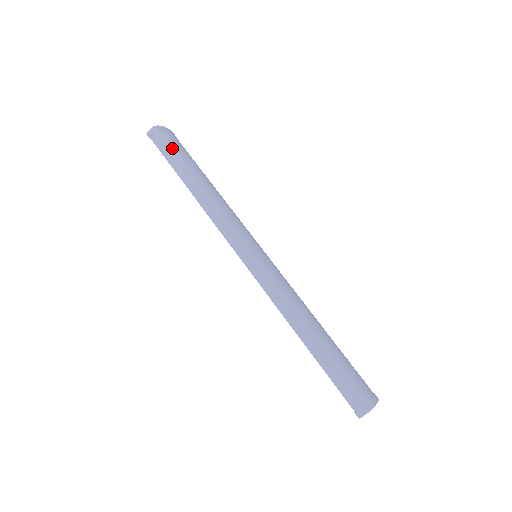
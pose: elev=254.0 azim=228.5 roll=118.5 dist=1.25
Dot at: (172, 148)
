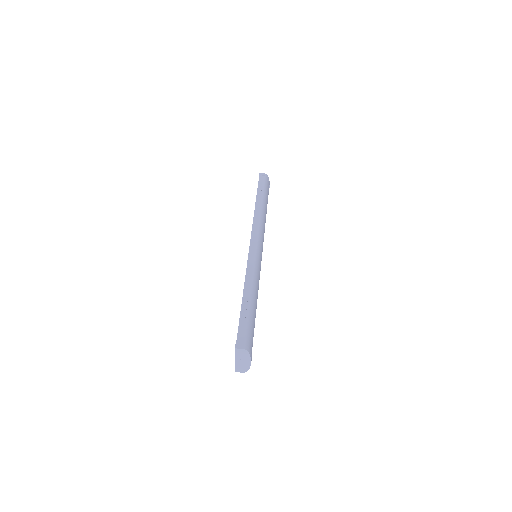
Dot at: (265, 186)
